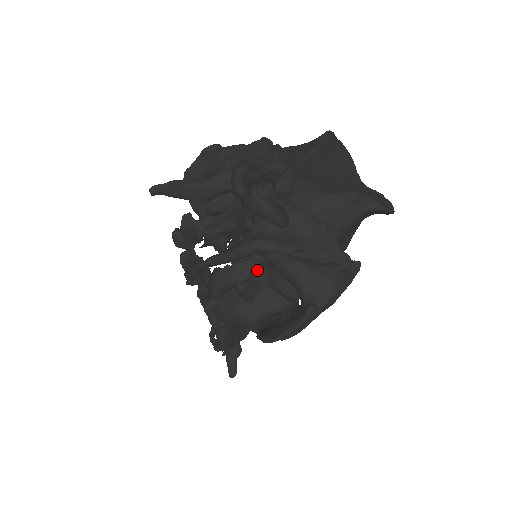
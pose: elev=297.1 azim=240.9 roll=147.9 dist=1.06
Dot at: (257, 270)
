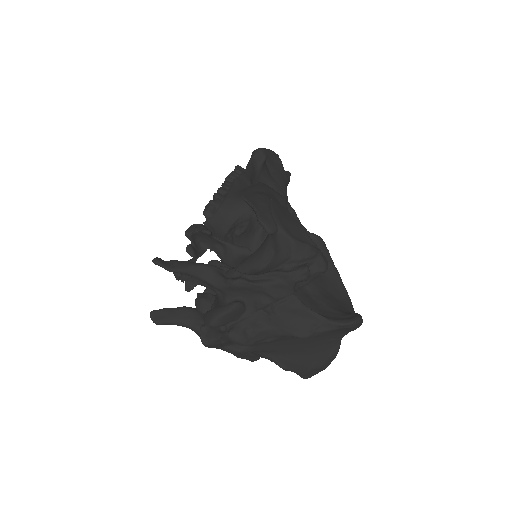
Dot at: occluded
